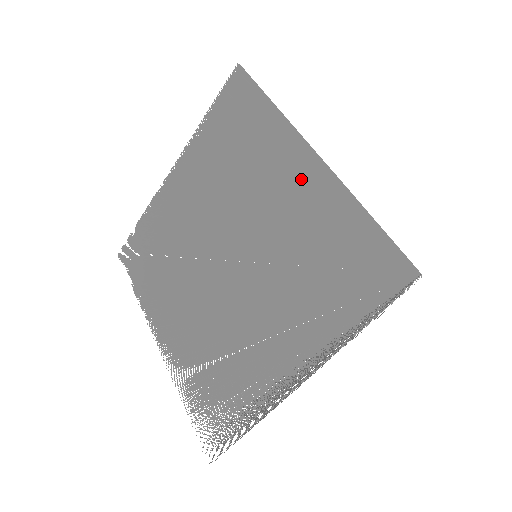
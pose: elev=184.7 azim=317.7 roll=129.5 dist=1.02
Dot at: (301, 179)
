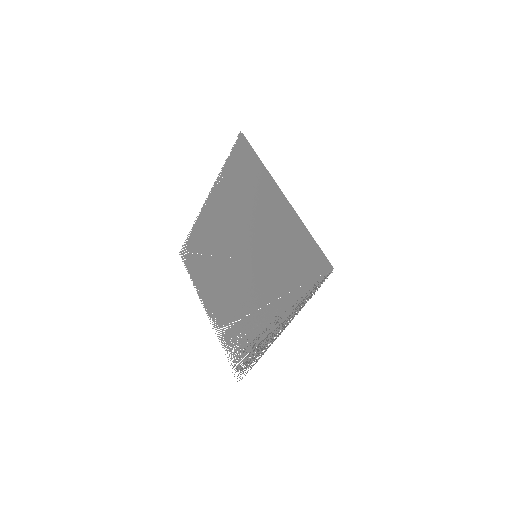
Dot at: (276, 210)
